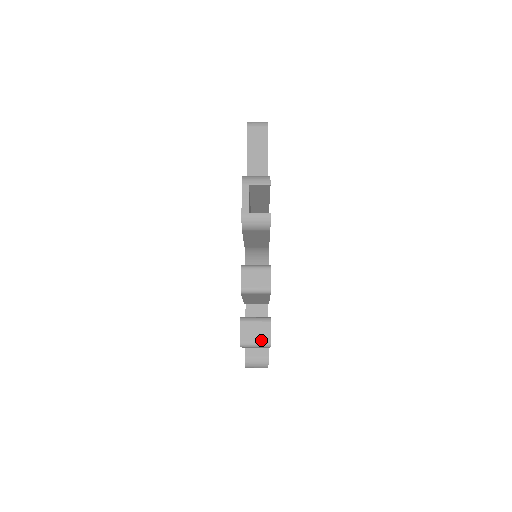
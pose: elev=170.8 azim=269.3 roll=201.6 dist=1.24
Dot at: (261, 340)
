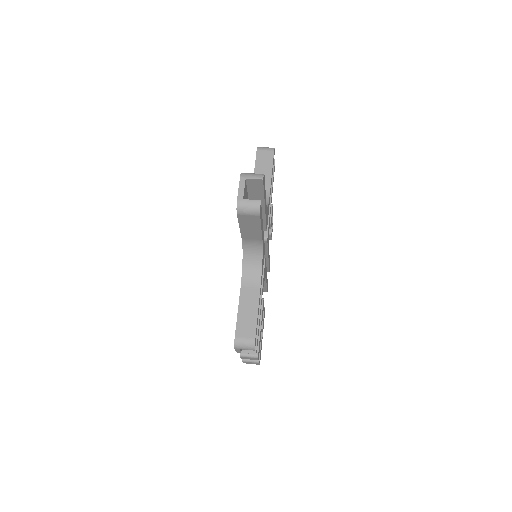
Dot at: occluded
